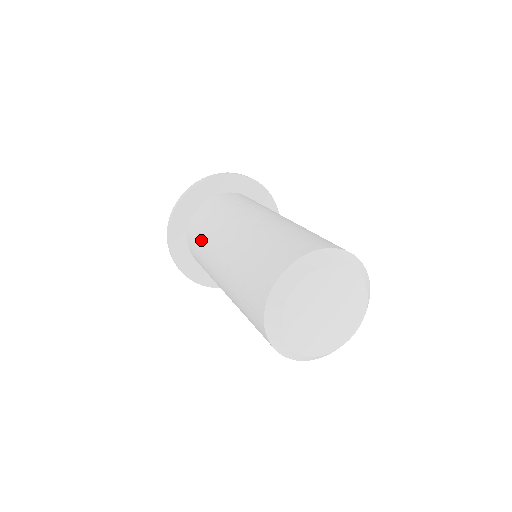
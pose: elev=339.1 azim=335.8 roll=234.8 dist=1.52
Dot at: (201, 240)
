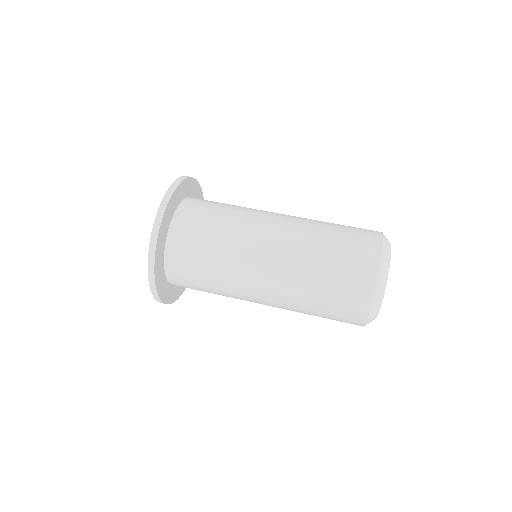
Dot at: (218, 229)
